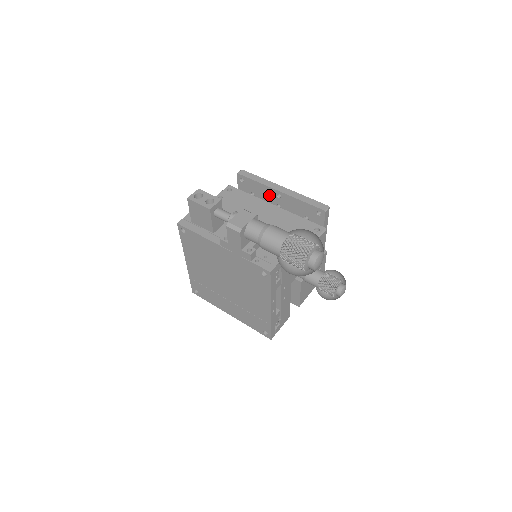
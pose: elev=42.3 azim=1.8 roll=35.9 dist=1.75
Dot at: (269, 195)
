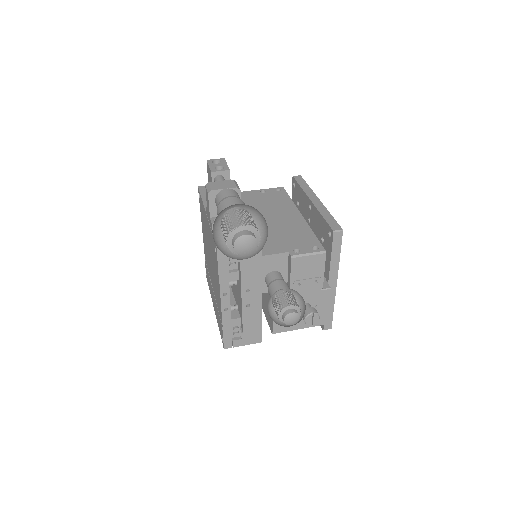
Dot at: (306, 205)
